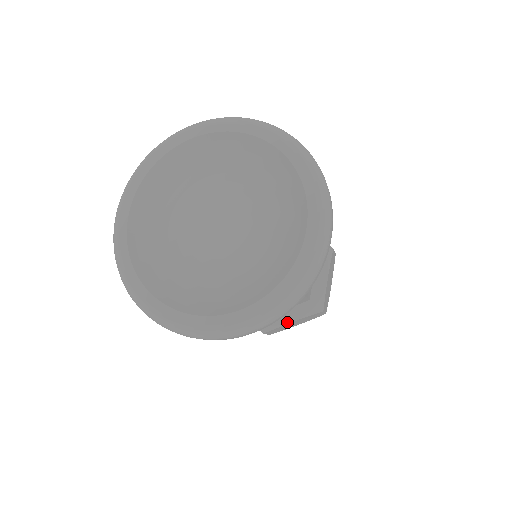
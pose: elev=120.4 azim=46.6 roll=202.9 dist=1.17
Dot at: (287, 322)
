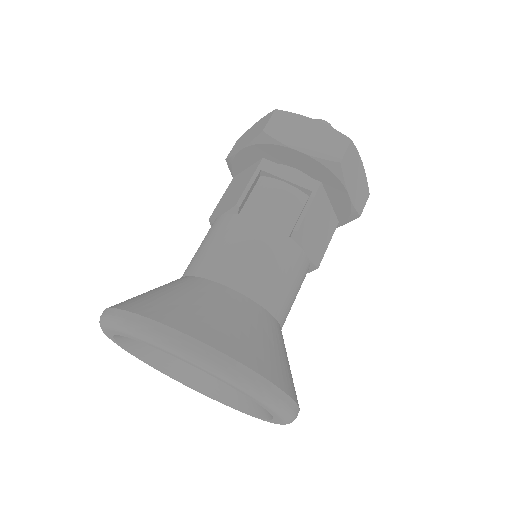
Dot at: occluded
